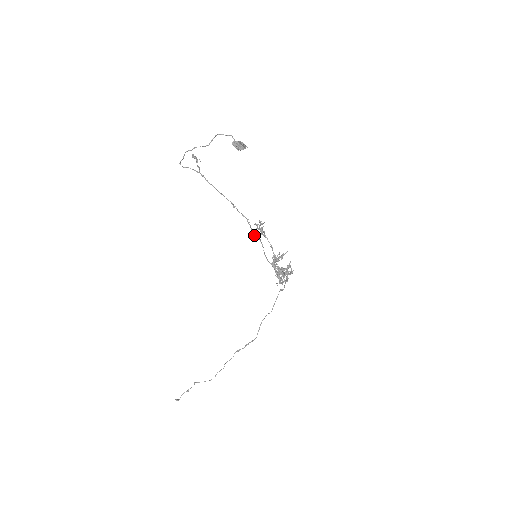
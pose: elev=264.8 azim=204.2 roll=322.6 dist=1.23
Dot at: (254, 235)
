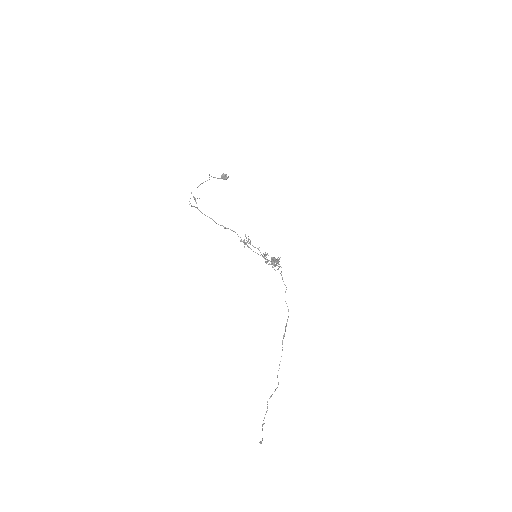
Dot at: occluded
